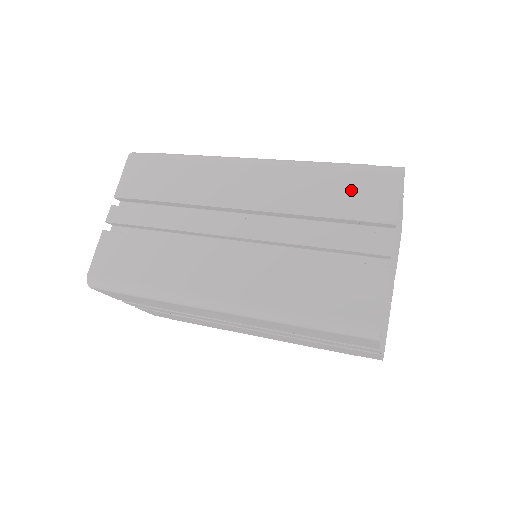
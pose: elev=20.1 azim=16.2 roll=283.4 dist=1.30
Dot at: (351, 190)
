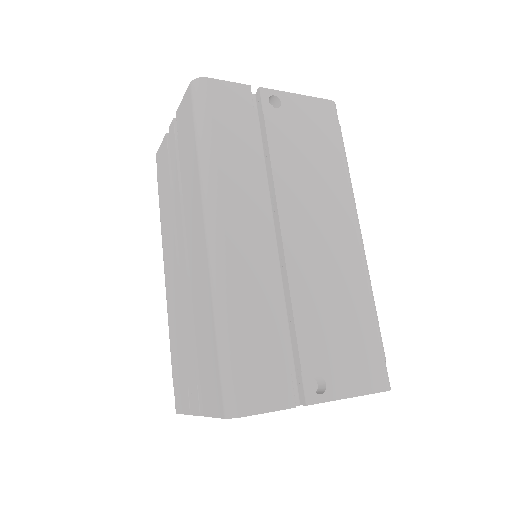
Dot at: (209, 363)
